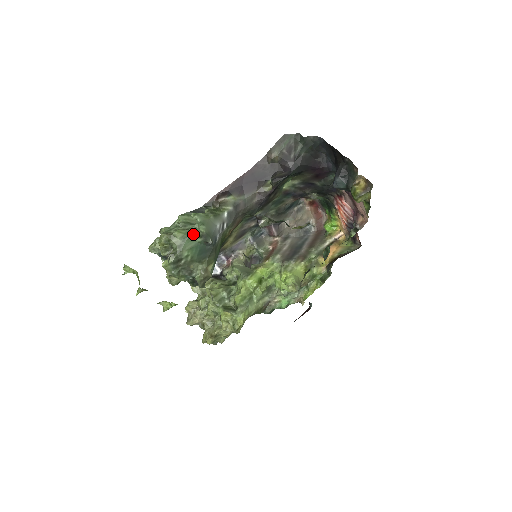
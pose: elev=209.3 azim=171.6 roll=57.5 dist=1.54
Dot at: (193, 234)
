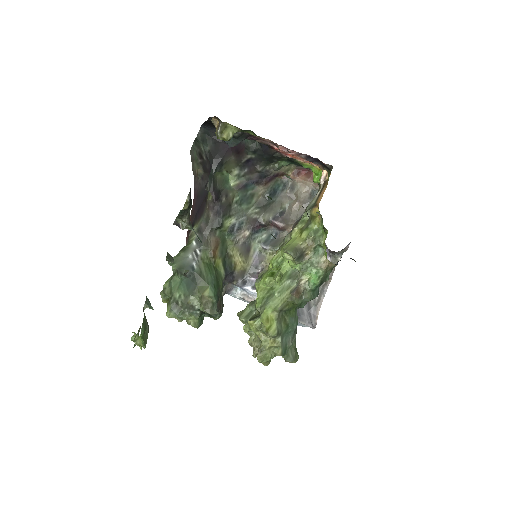
Dot at: (173, 276)
